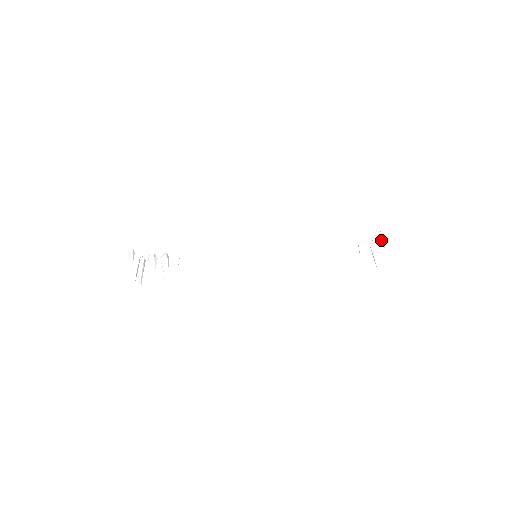
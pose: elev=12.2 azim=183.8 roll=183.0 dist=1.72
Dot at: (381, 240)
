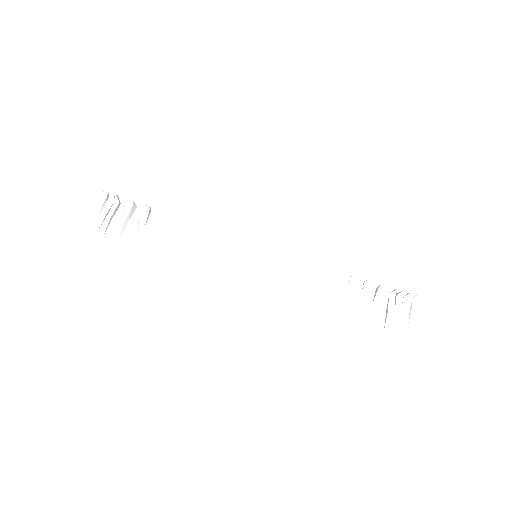
Dot at: (408, 304)
